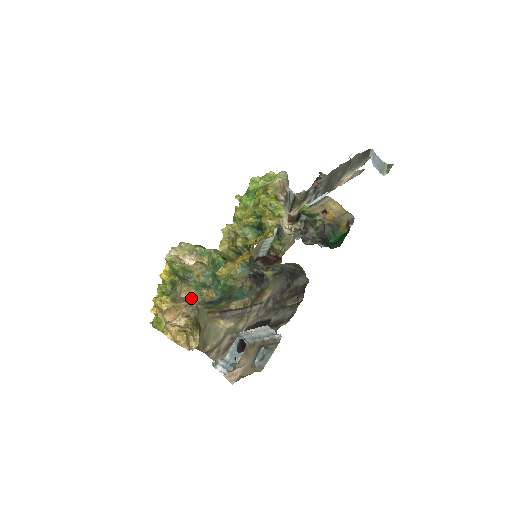
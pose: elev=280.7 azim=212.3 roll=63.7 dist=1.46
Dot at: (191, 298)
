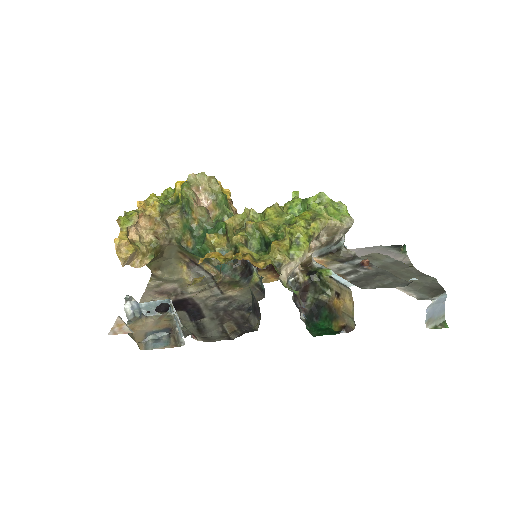
Dot at: (174, 228)
